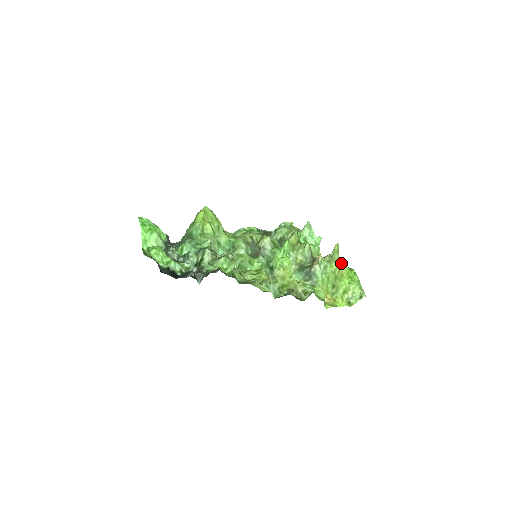
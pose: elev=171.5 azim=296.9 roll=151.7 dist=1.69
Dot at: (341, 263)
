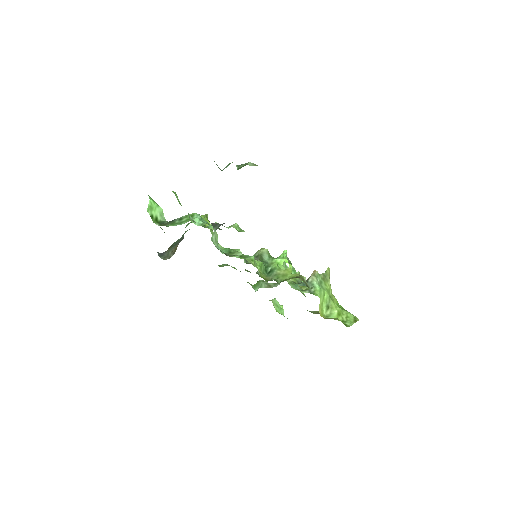
Dot at: occluded
